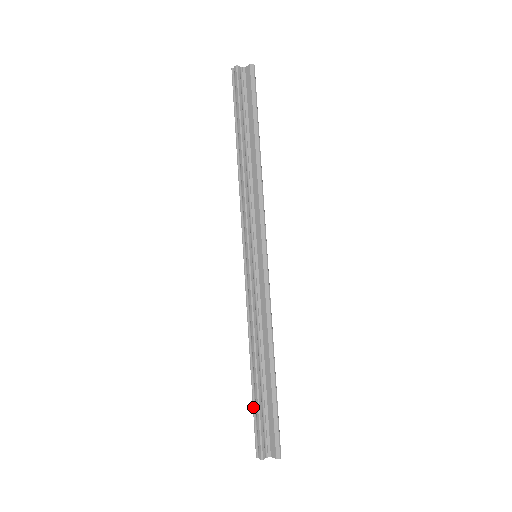
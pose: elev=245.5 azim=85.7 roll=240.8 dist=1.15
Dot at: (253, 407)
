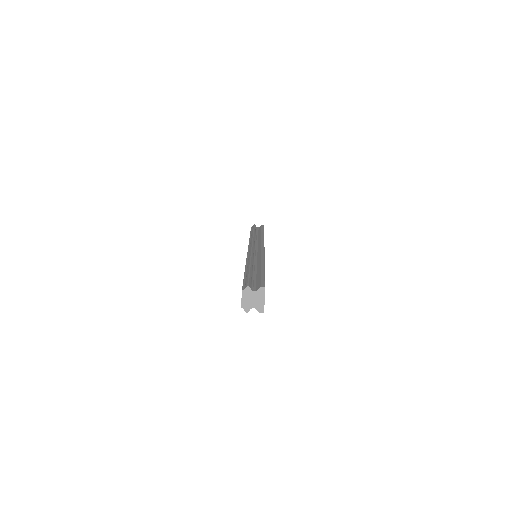
Dot at: (244, 277)
